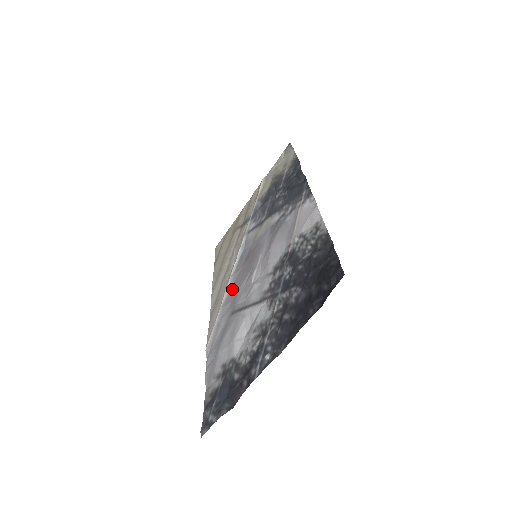
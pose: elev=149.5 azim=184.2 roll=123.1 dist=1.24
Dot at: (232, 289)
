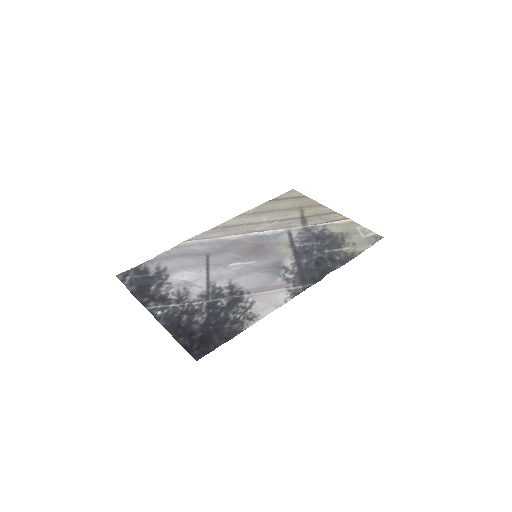
Dot at: (232, 242)
